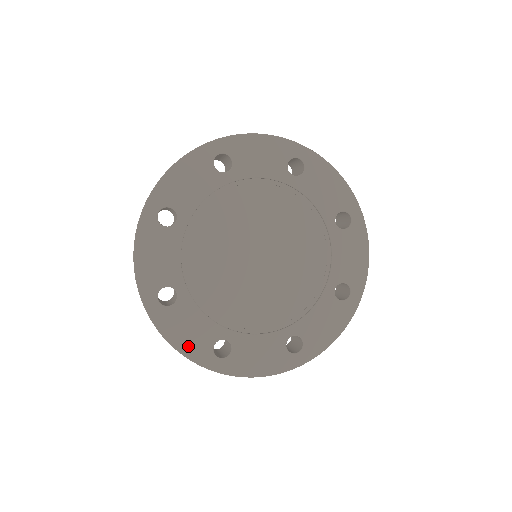
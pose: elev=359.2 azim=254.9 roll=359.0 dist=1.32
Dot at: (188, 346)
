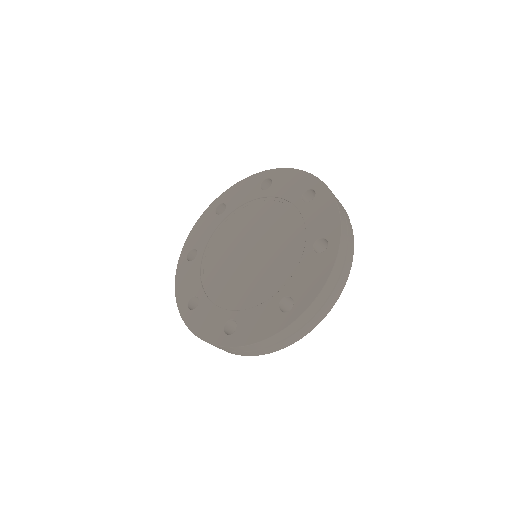
Dot at: (207, 333)
